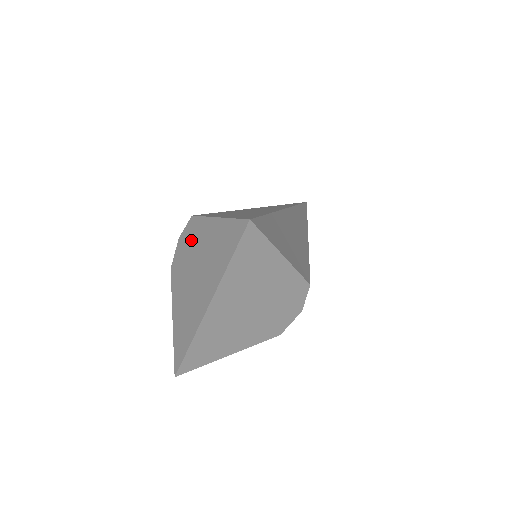
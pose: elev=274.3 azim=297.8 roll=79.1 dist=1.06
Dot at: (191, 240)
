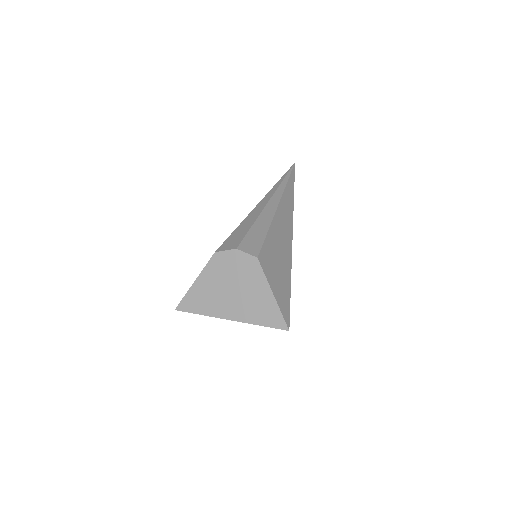
Dot at: (245, 269)
